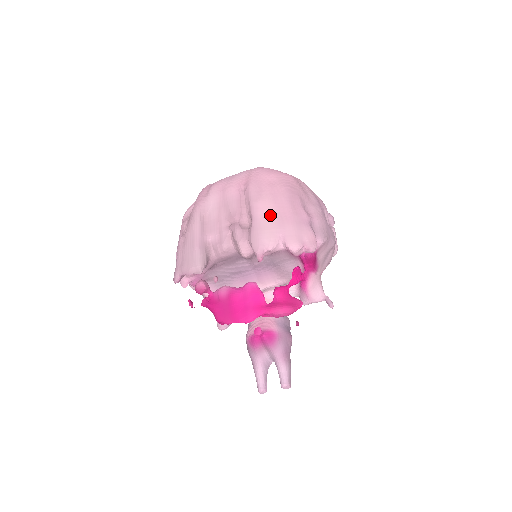
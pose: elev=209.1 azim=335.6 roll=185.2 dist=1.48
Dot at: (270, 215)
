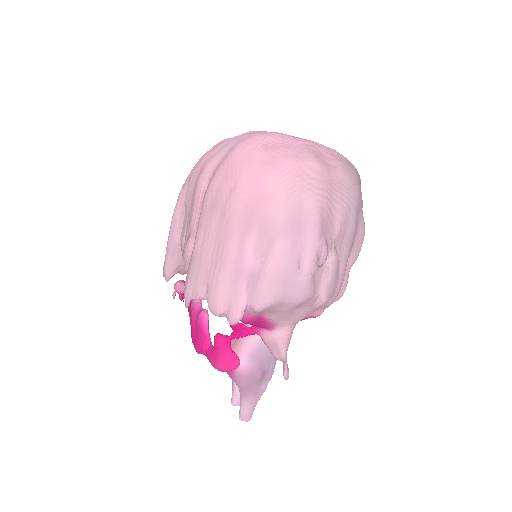
Dot at: (205, 250)
